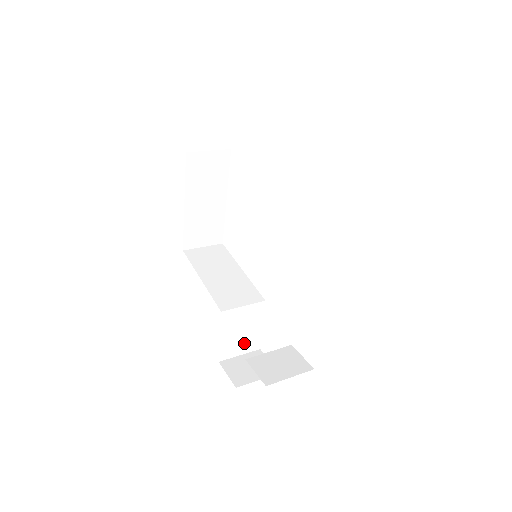
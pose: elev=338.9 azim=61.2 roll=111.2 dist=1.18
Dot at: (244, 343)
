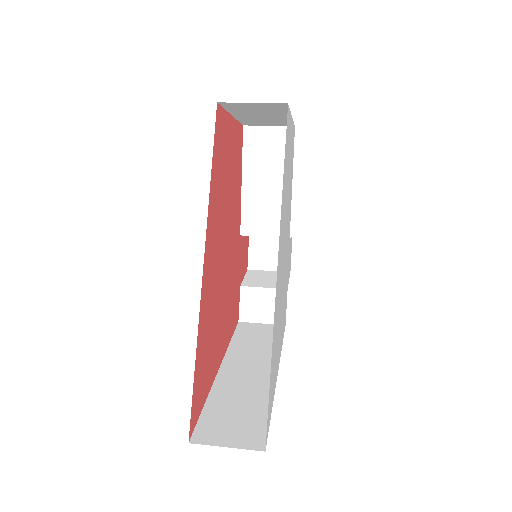
Dot at: occluded
